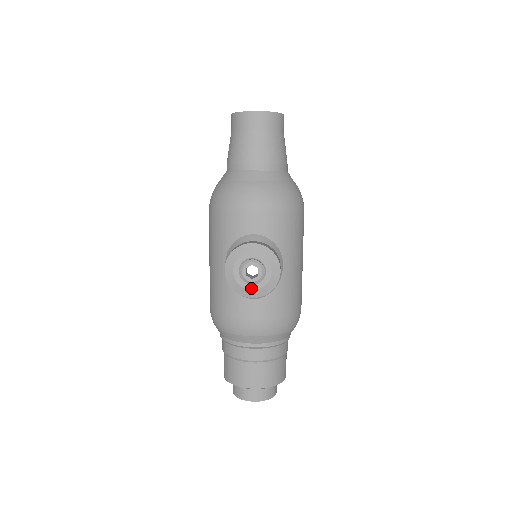
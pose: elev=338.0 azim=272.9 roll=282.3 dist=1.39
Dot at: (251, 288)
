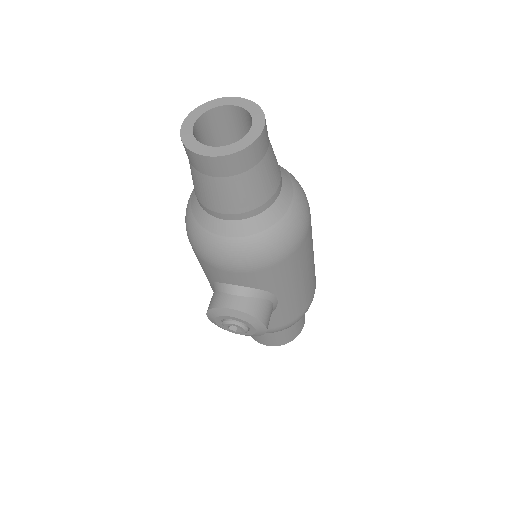
Dot at: occluded
